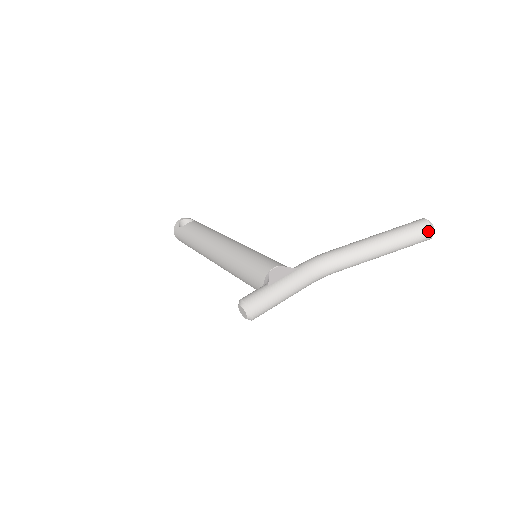
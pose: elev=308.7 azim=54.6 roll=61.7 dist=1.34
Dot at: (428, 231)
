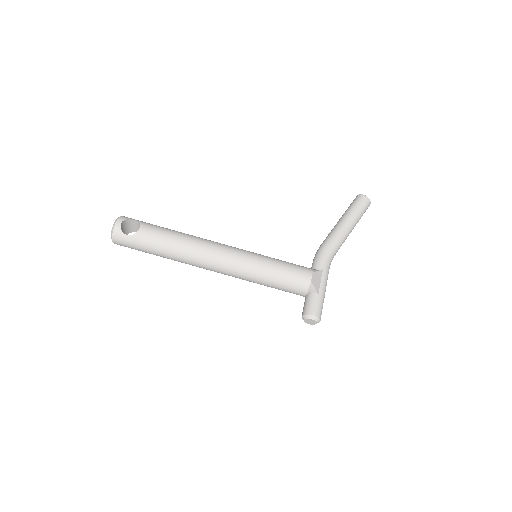
Dot at: (369, 205)
